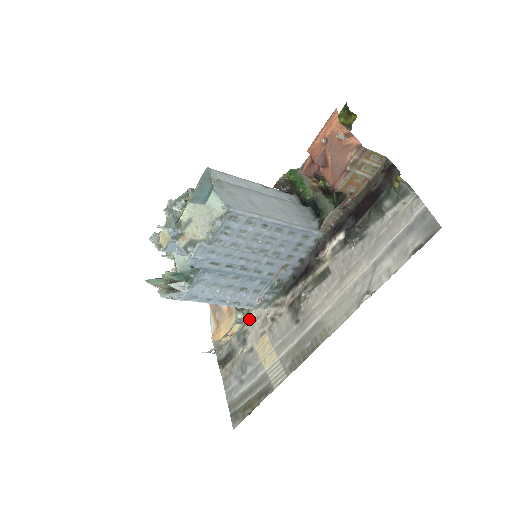
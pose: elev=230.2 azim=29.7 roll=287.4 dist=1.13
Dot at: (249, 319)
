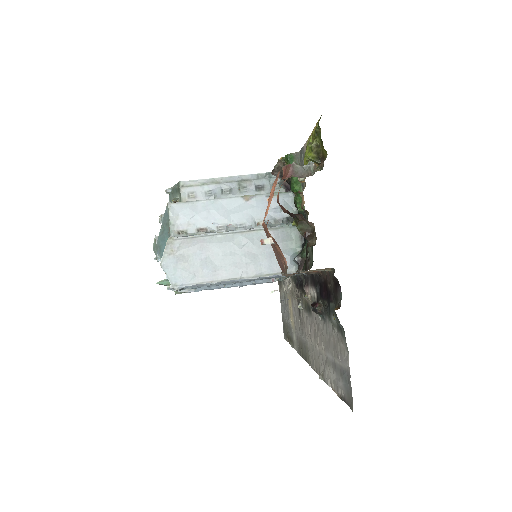
Dot at: occluded
